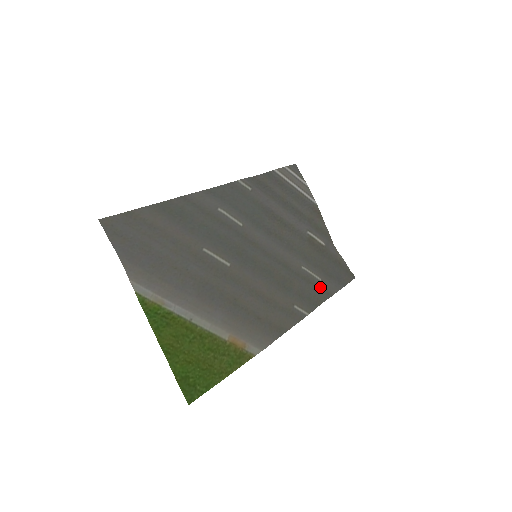
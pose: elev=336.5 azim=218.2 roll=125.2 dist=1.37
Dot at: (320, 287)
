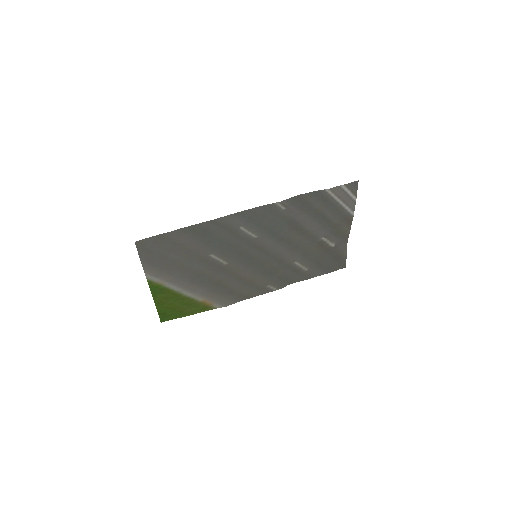
Dot at: (303, 274)
